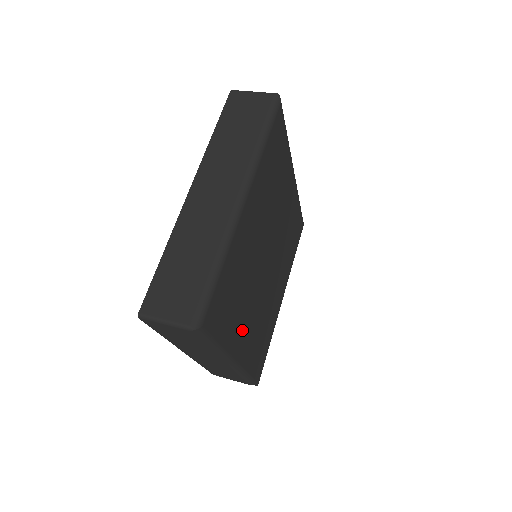
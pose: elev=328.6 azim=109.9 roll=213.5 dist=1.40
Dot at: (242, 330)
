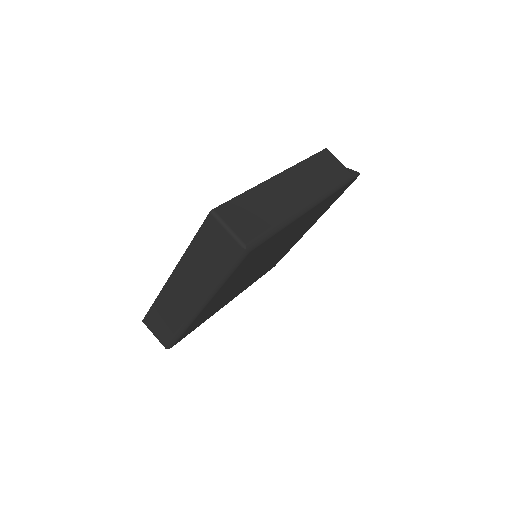
Dot at: occluded
